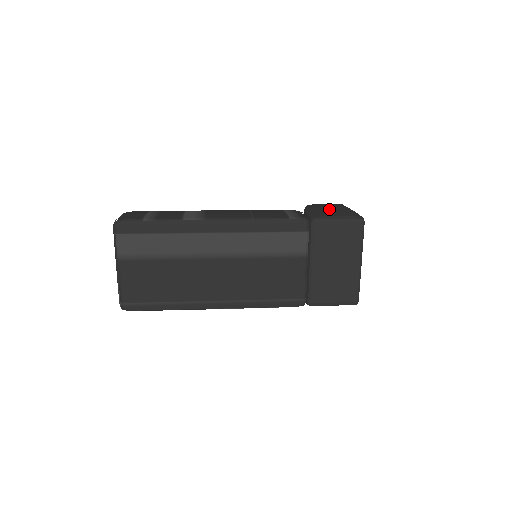
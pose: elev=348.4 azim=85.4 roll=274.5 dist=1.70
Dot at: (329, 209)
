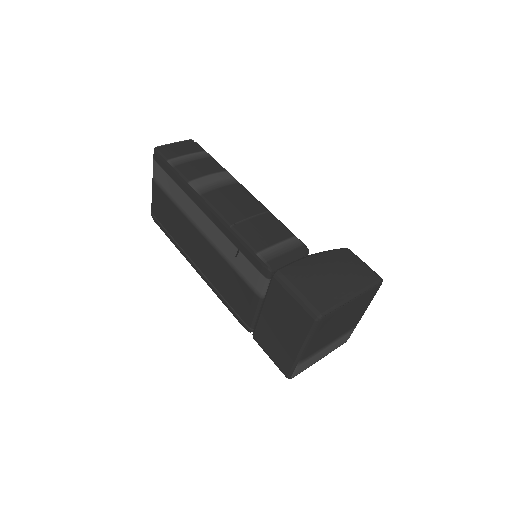
Dot at: (320, 274)
